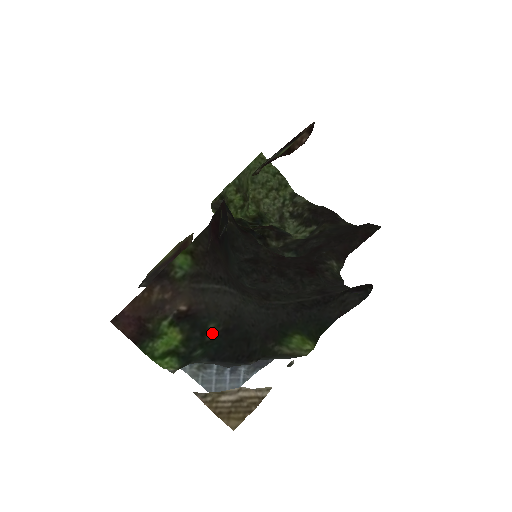
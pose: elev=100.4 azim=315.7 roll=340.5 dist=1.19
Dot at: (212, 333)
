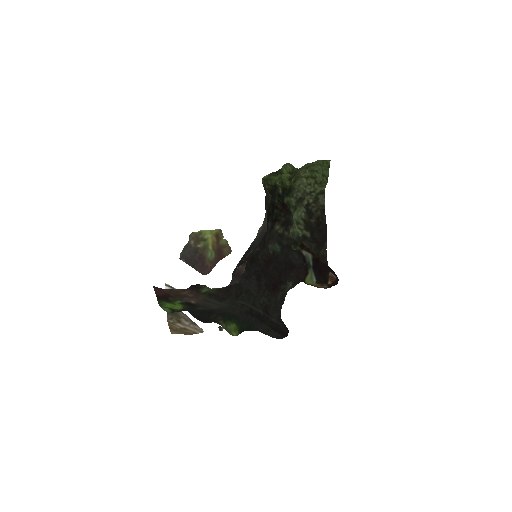
Dot at: (197, 309)
